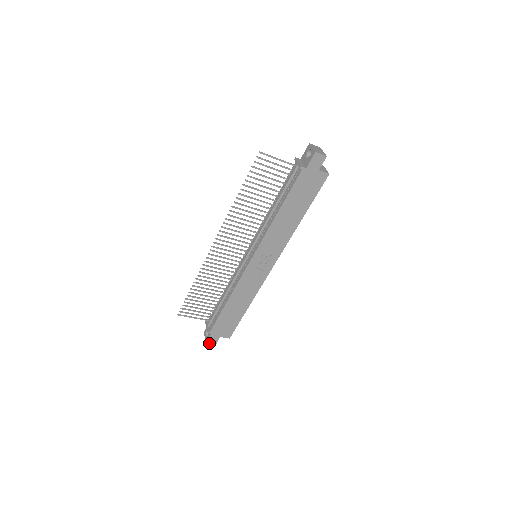
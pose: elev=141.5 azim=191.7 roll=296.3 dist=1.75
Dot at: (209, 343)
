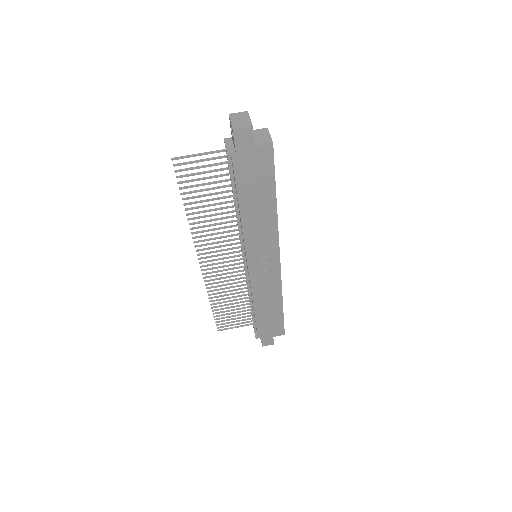
Dot at: (266, 345)
